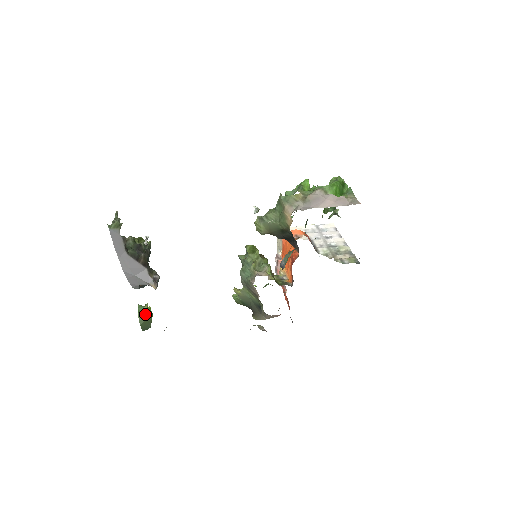
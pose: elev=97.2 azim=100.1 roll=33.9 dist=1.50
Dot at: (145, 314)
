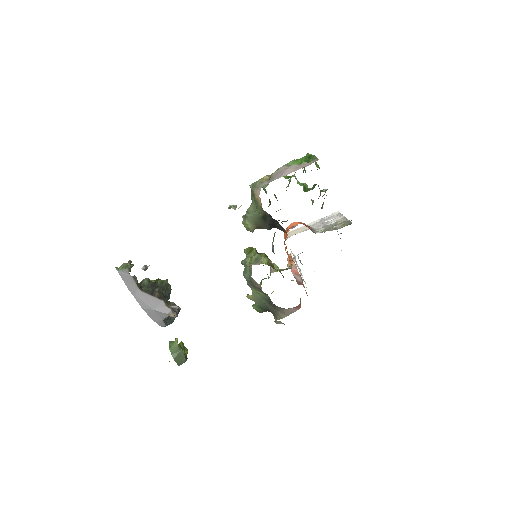
Dot at: (176, 348)
